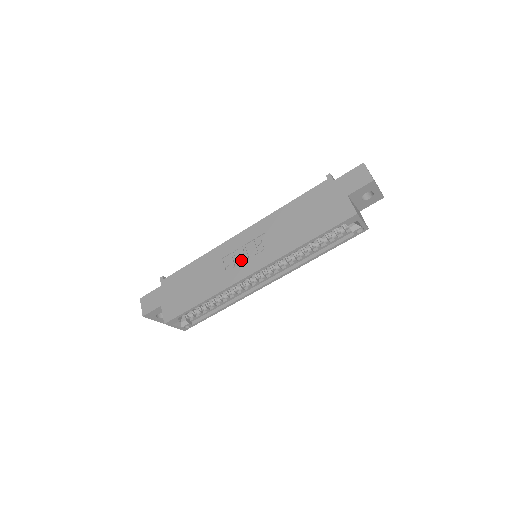
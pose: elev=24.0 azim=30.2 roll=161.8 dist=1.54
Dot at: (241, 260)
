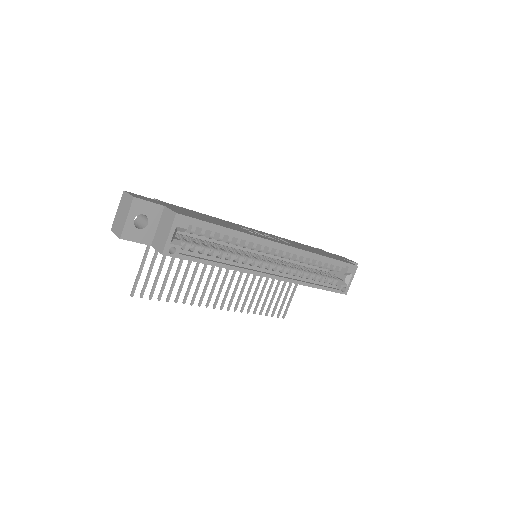
Dot at: occluded
